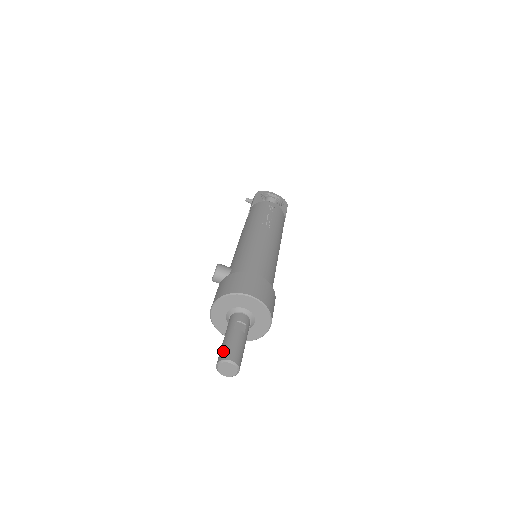
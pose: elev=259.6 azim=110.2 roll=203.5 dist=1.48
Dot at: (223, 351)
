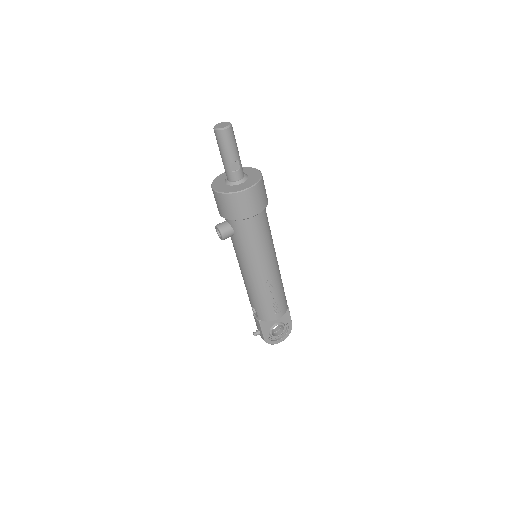
Dot at: occluded
